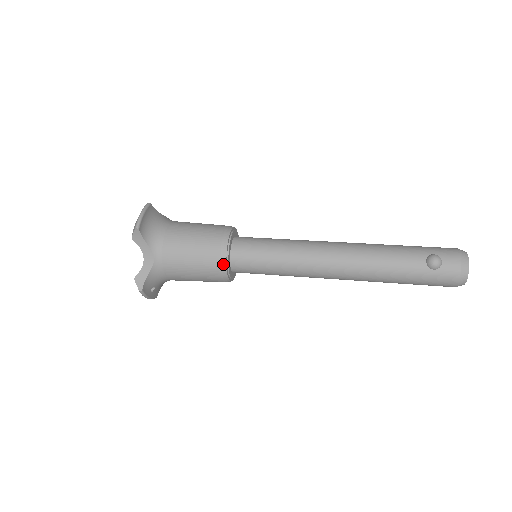
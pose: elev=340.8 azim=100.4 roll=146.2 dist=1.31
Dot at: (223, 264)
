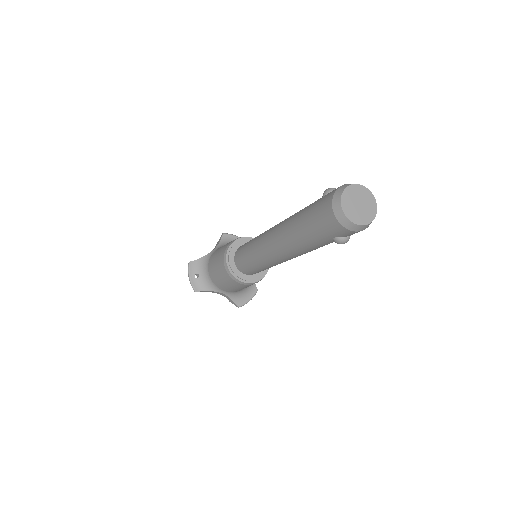
Dot at: (231, 243)
